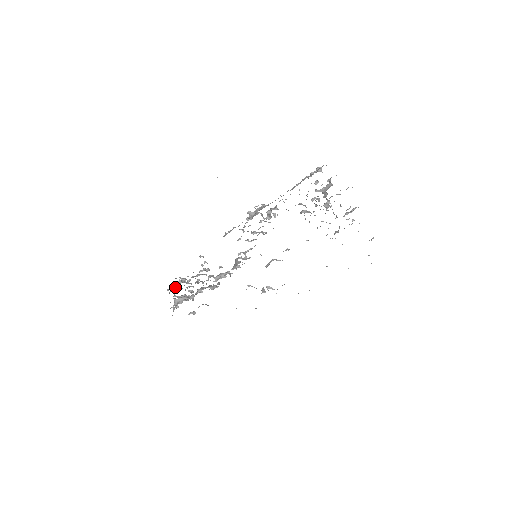
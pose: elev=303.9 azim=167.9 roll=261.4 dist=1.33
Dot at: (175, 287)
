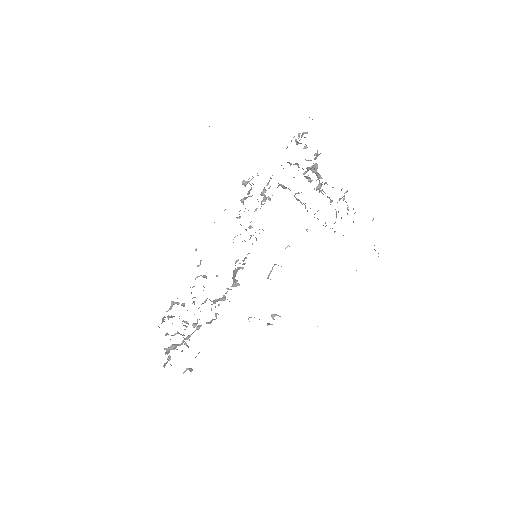
Dot at: occluded
